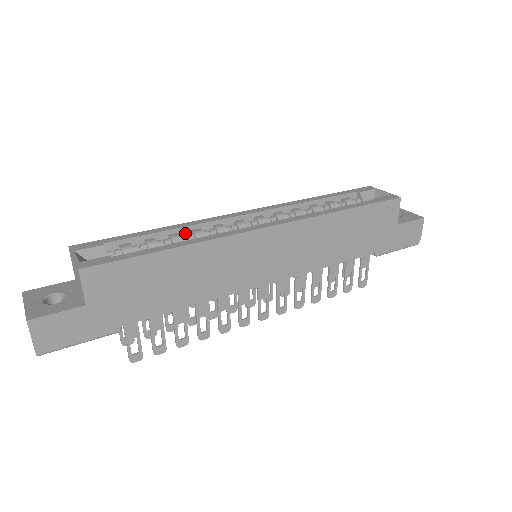
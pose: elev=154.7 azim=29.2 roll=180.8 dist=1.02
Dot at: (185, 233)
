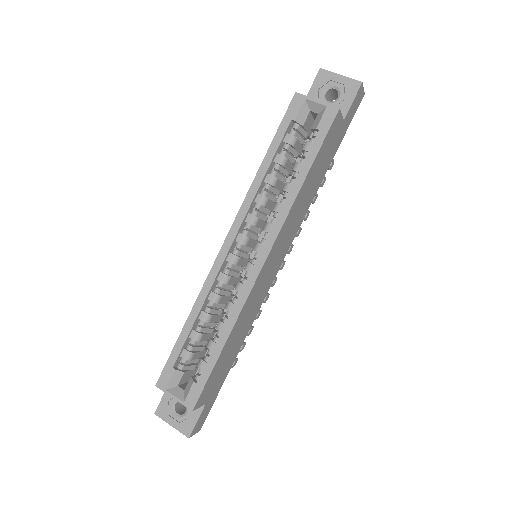
Dot at: (205, 304)
